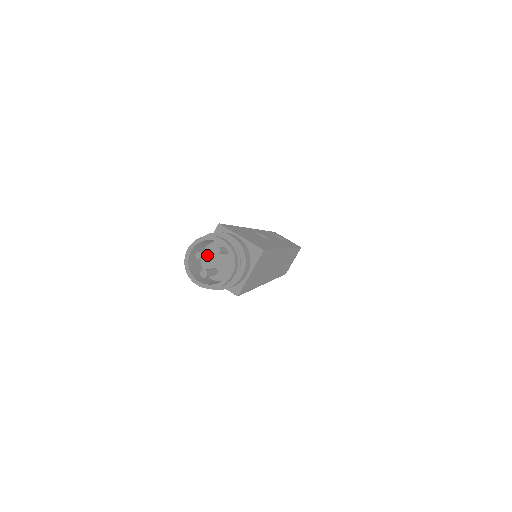
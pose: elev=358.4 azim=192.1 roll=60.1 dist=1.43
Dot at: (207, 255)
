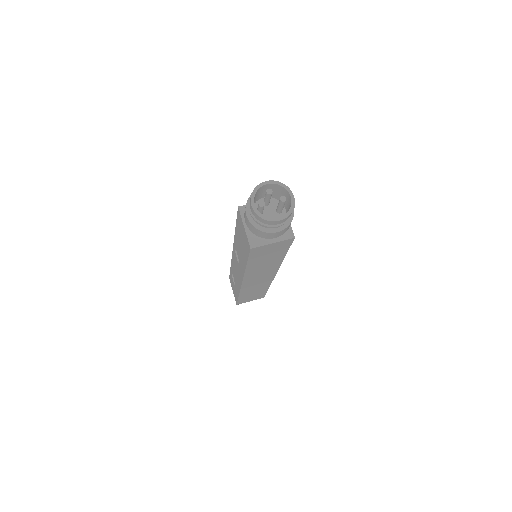
Dot at: occluded
